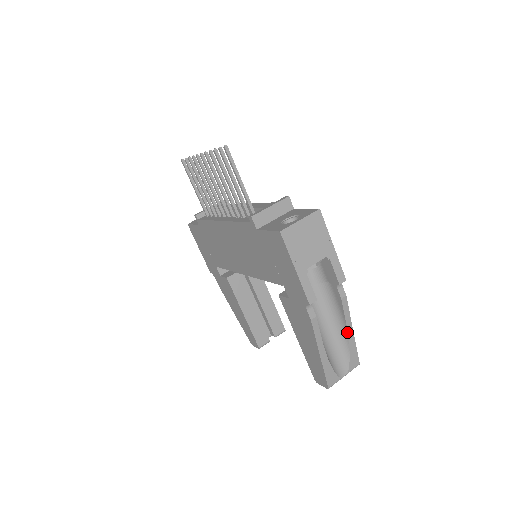
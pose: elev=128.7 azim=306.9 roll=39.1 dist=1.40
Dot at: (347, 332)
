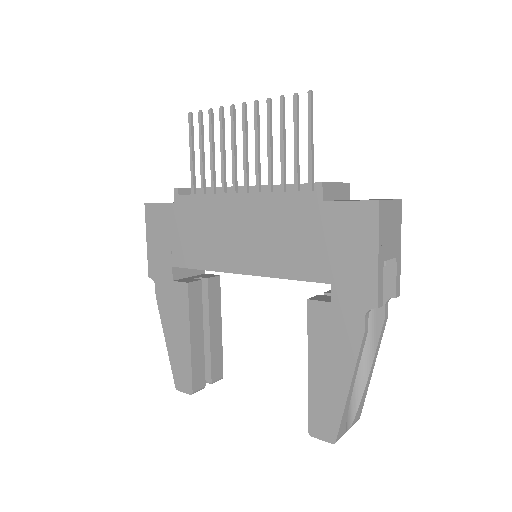
Dot at: (370, 368)
